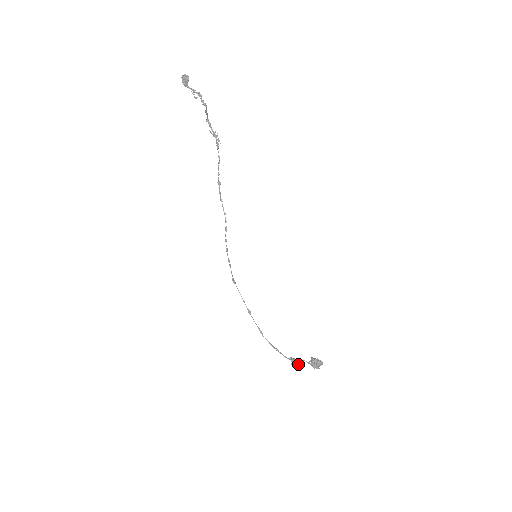
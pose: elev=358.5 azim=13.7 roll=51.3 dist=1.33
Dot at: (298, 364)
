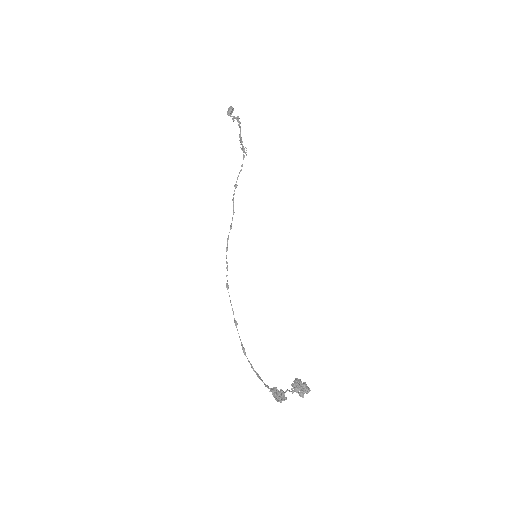
Dot at: occluded
